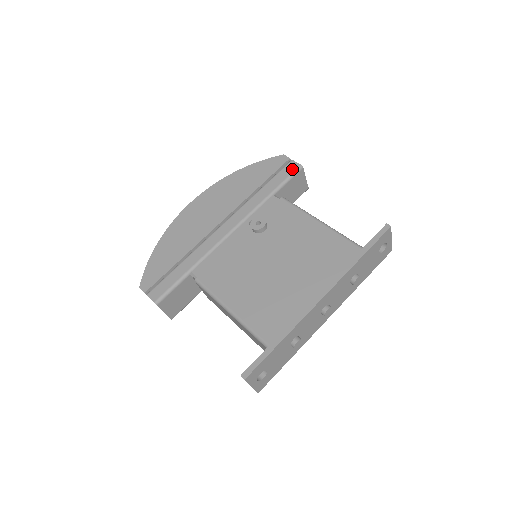
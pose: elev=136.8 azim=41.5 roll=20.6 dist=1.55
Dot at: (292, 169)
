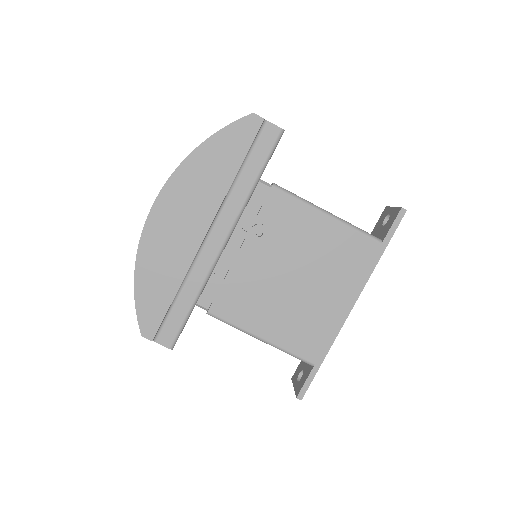
Dot at: (272, 137)
